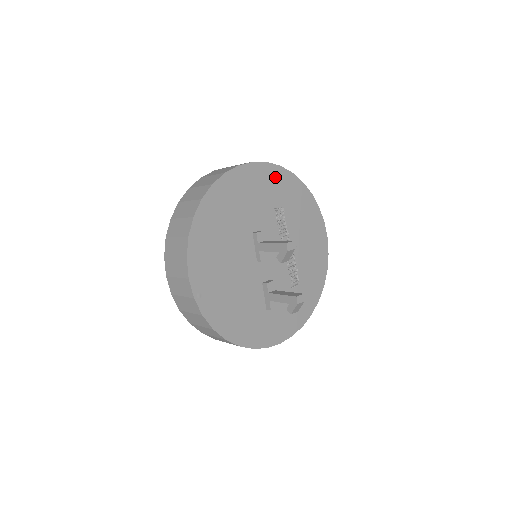
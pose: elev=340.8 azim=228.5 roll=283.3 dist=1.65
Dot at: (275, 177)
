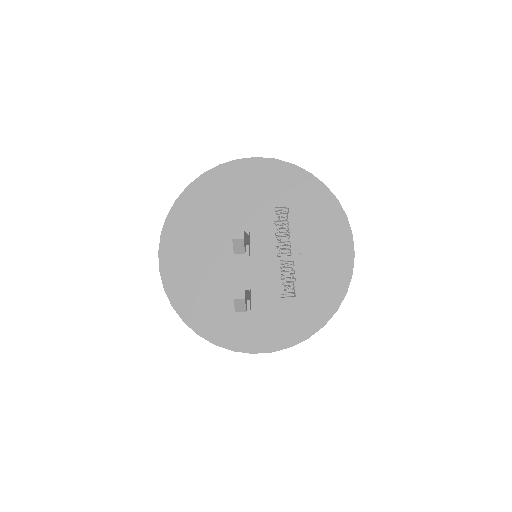
Dot at: (283, 175)
